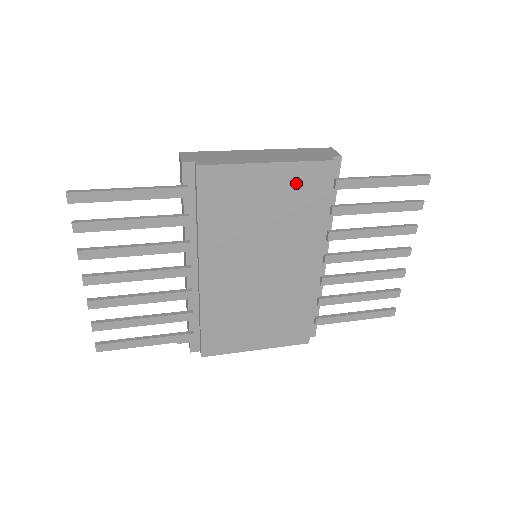
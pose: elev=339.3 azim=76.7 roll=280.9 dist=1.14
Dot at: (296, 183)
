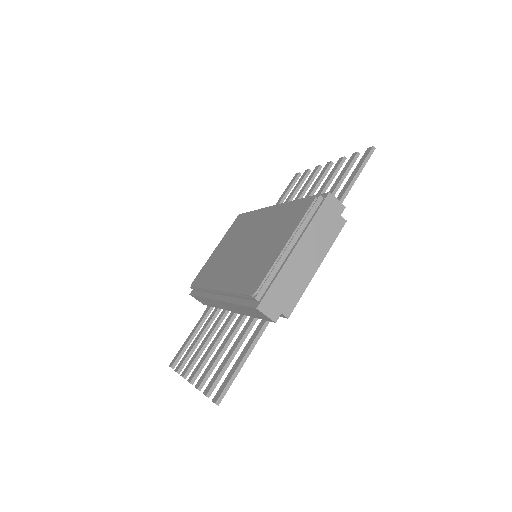
Dot at: occluded
